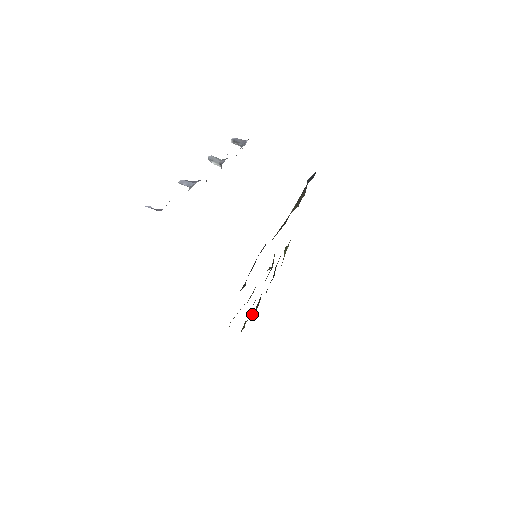
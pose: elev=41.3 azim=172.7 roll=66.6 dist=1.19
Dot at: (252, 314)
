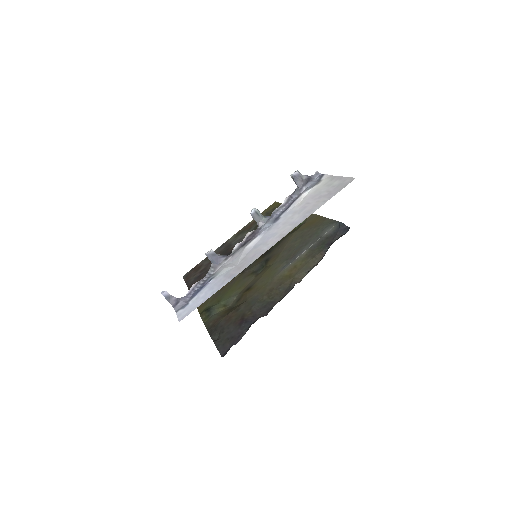
Dot at: occluded
